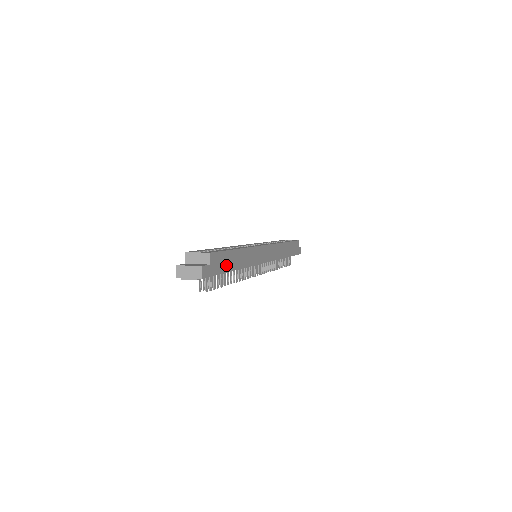
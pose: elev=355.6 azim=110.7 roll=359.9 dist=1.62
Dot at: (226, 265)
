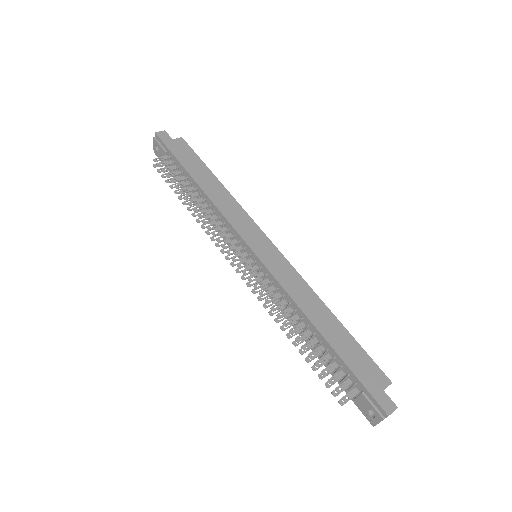
Dot at: (188, 163)
